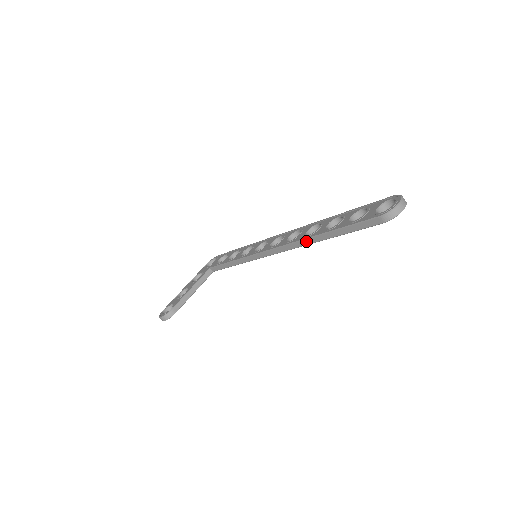
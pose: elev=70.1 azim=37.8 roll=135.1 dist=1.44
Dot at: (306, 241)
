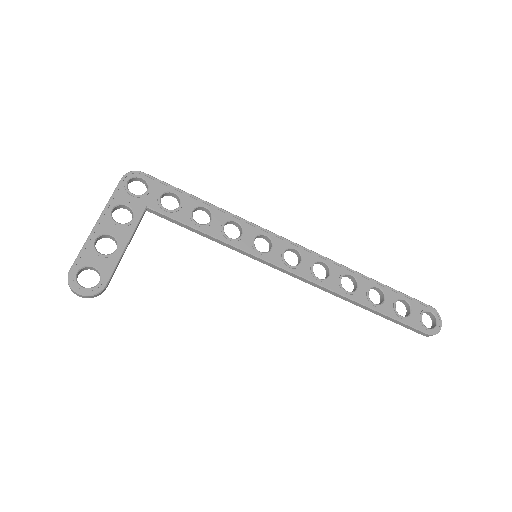
Dot at: (344, 297)
